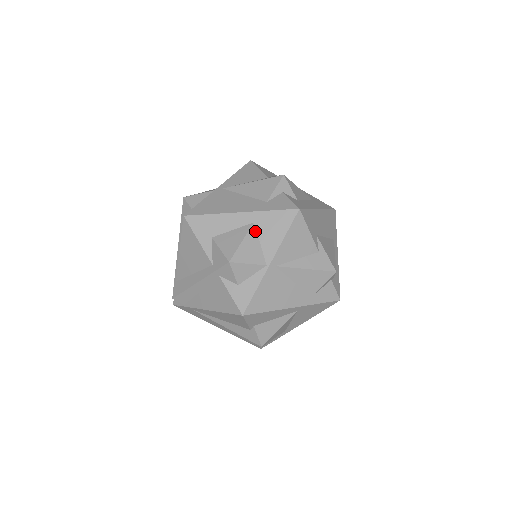
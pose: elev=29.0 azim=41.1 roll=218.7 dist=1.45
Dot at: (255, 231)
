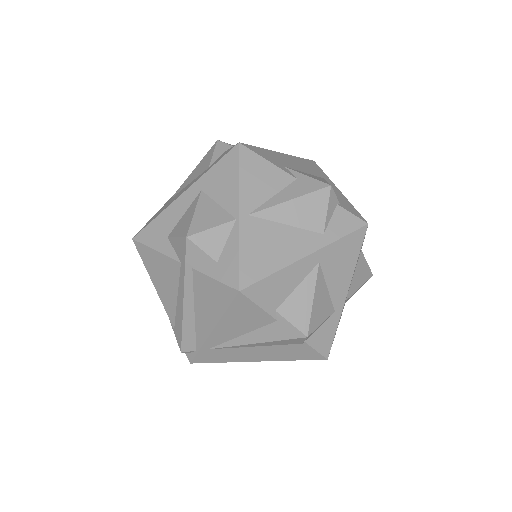
Dot at: (206, 197)
